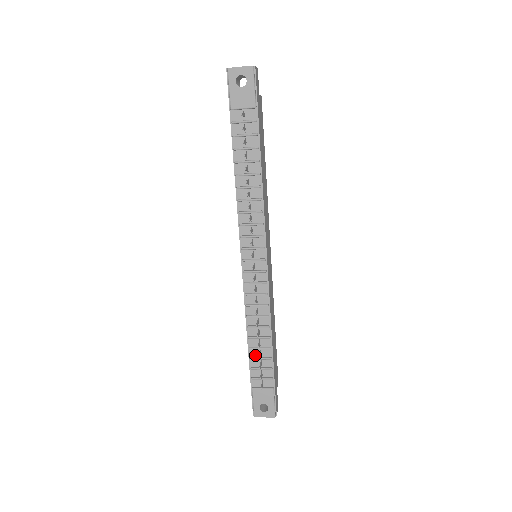
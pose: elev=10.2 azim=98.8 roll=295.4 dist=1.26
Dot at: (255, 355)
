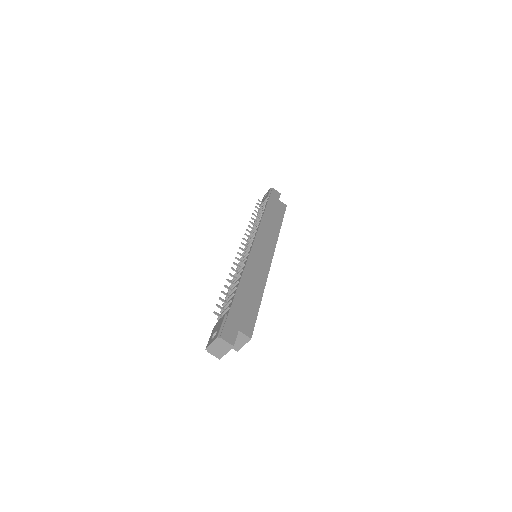
Dot at: occluded
